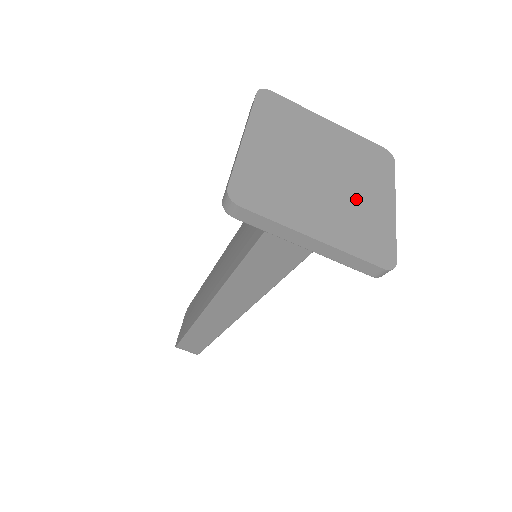
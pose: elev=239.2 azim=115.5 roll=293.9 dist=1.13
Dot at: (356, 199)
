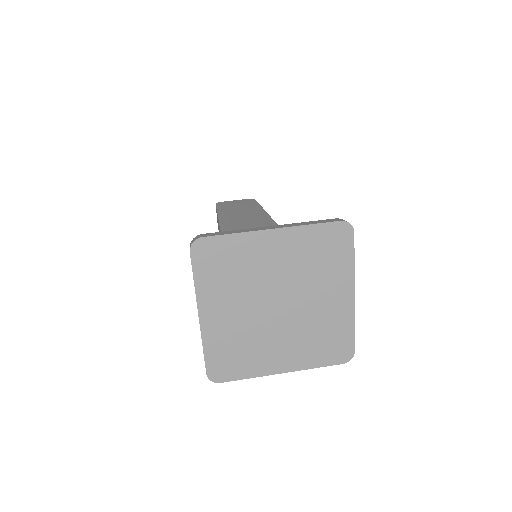
Dot at: (267, 339)
